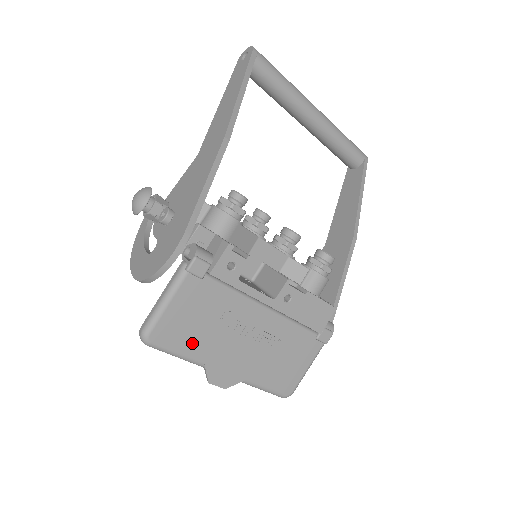
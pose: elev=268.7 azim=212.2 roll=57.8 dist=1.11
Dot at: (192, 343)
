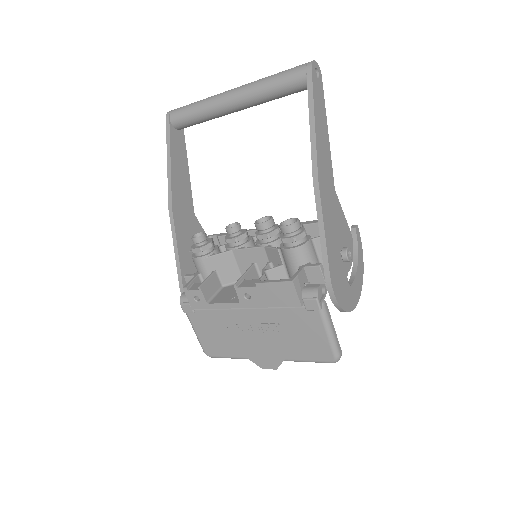
Dot at: (228, 349)
